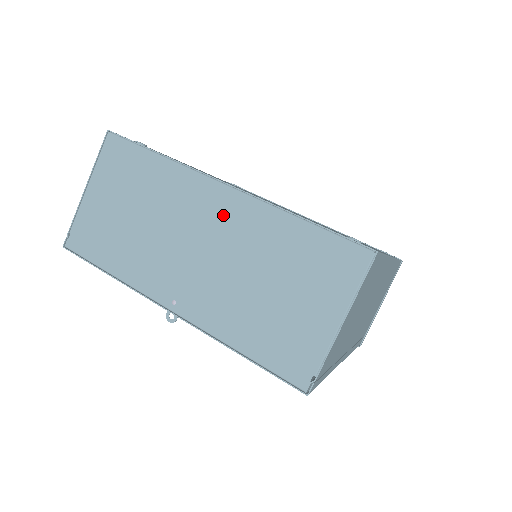
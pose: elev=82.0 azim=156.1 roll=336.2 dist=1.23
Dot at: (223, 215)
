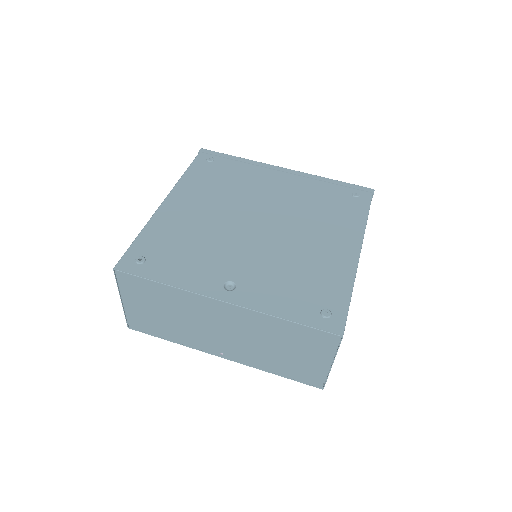
Dot at: (231, 317)
